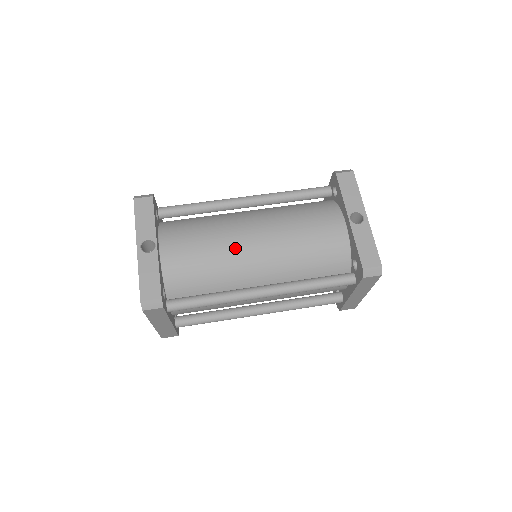
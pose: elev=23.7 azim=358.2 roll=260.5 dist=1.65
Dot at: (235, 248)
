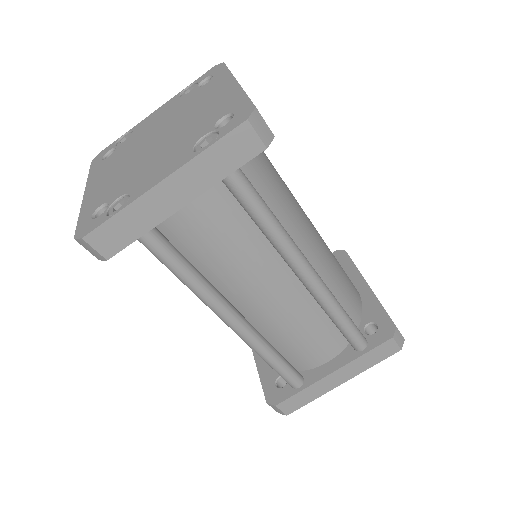
Dot at: (298, 205)
